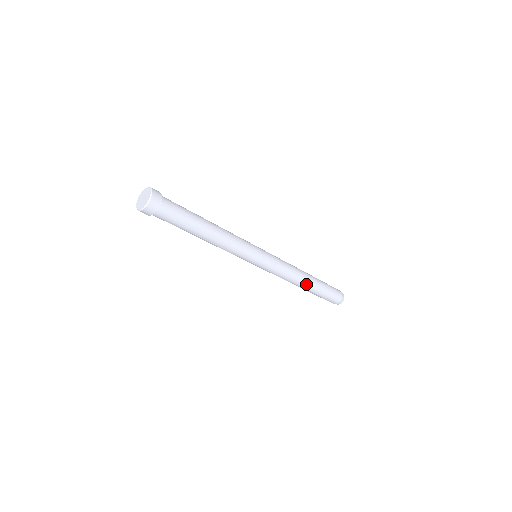
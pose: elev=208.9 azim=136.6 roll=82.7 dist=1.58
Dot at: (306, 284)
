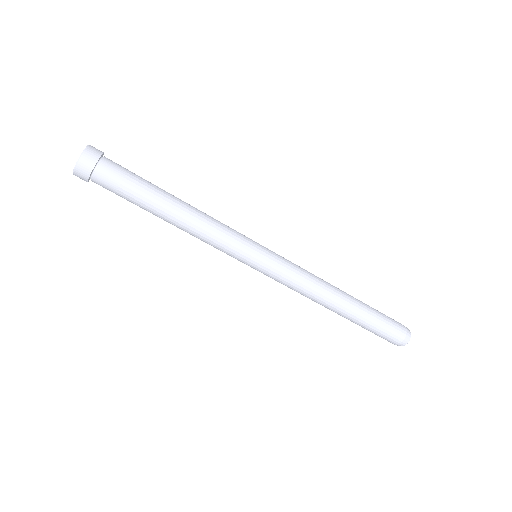
Dot at: (341, 303)
